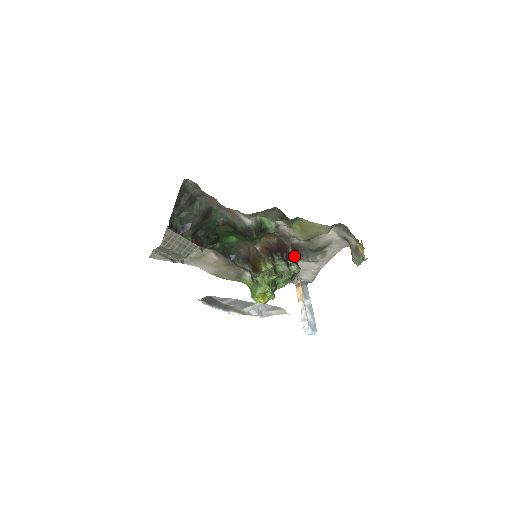
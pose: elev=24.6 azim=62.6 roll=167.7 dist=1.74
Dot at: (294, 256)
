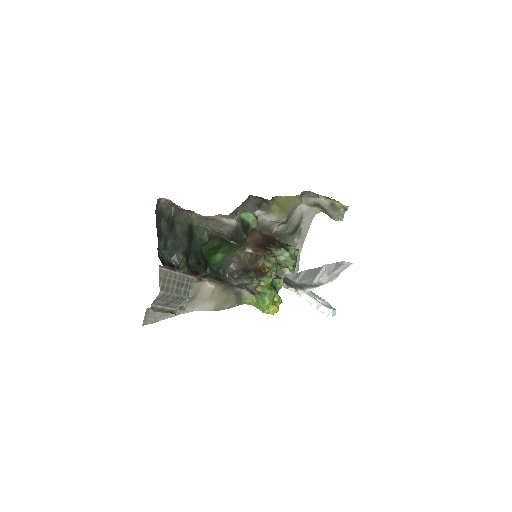
Dot at: occluded
